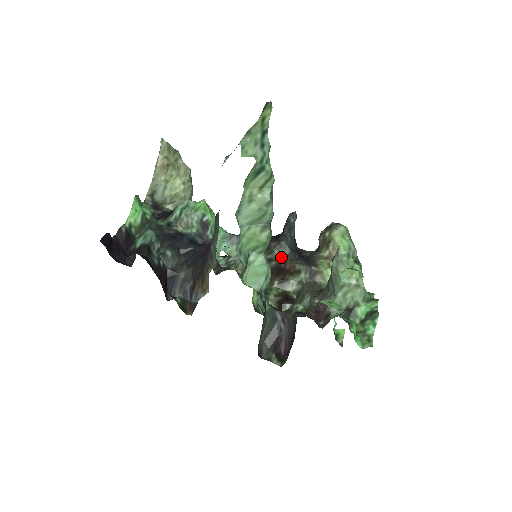
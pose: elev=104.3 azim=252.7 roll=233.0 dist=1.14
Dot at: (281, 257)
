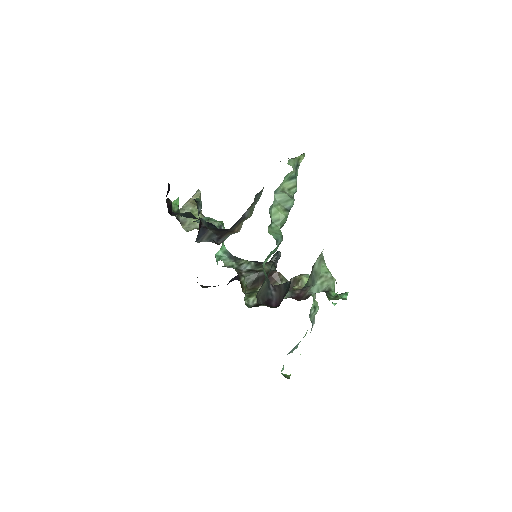
Dot at: (269, 269)
